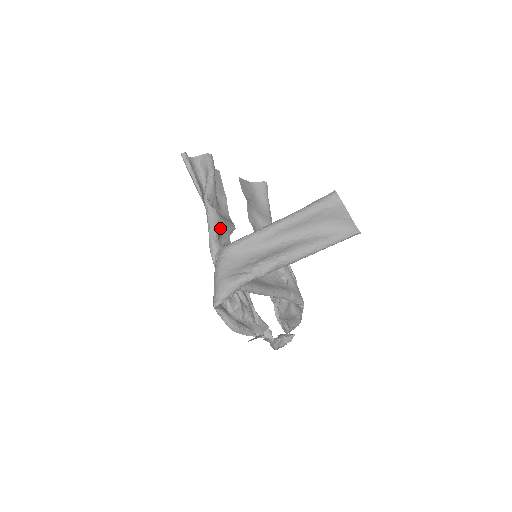
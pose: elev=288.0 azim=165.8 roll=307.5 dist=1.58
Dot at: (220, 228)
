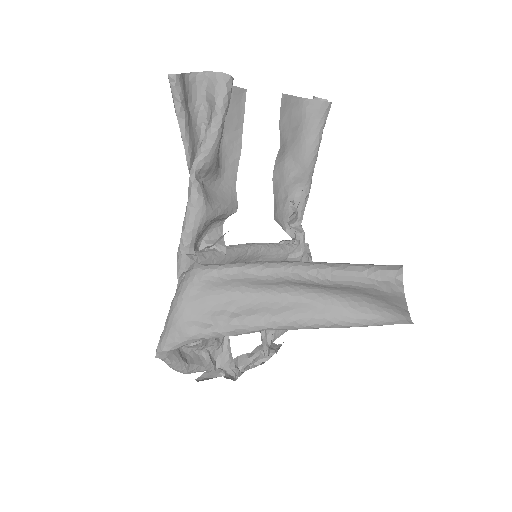
Dot at: (204, 225)
